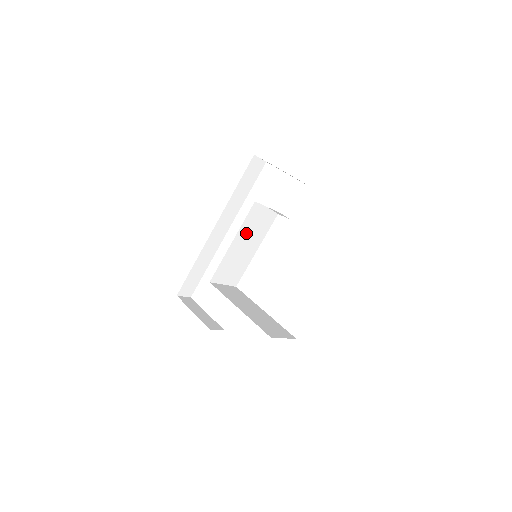
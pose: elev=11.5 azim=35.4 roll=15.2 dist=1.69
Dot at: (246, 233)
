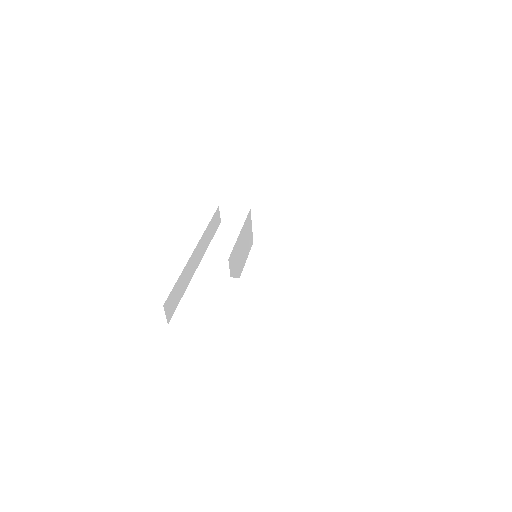
Dot at: (244, 235)
